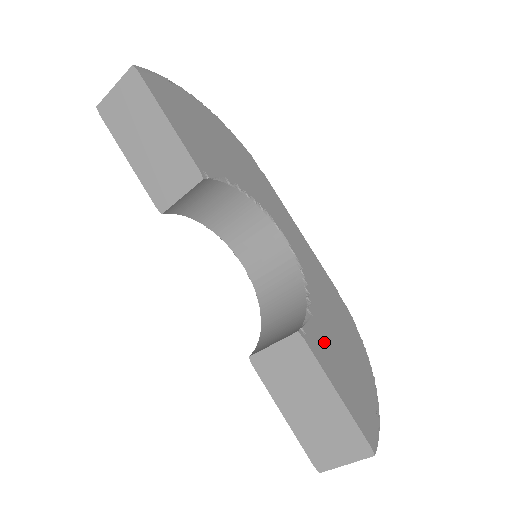
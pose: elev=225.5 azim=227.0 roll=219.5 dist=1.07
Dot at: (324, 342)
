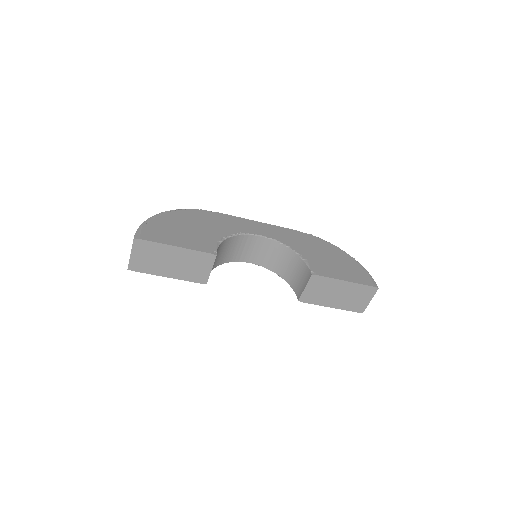
Dot at: (322, 266)
